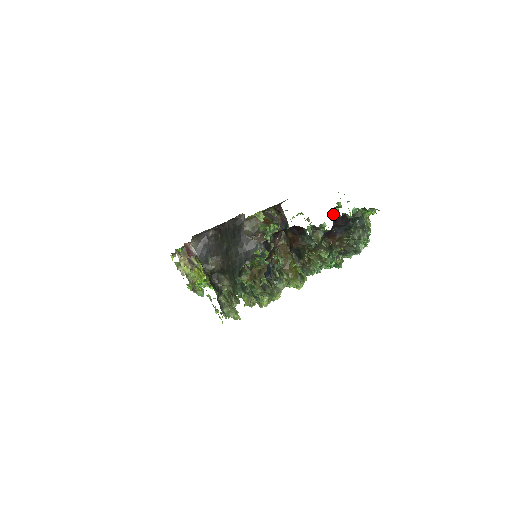
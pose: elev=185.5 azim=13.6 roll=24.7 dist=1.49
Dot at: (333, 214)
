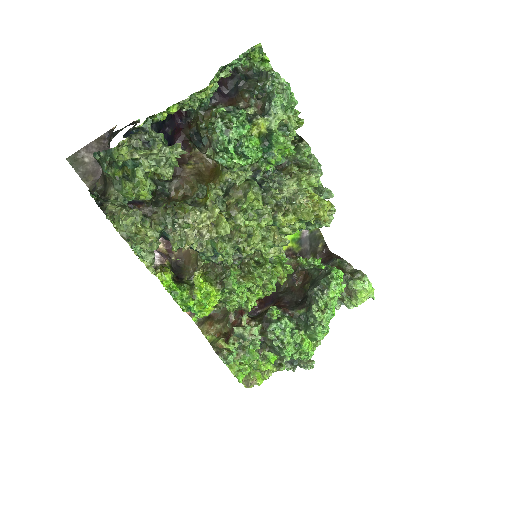
Dot at: occluded
